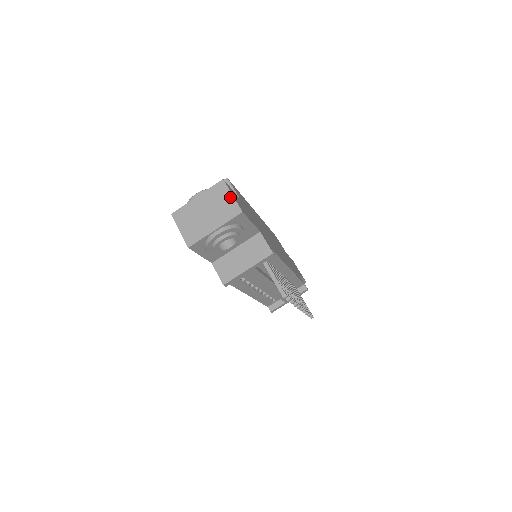
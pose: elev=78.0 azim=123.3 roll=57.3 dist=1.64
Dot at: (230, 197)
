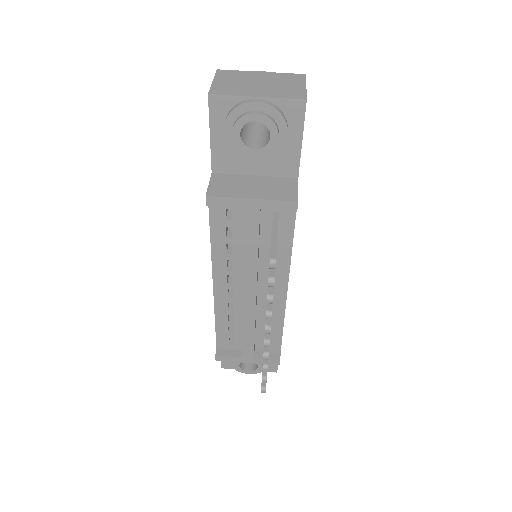
Dot at: (302, 86)
